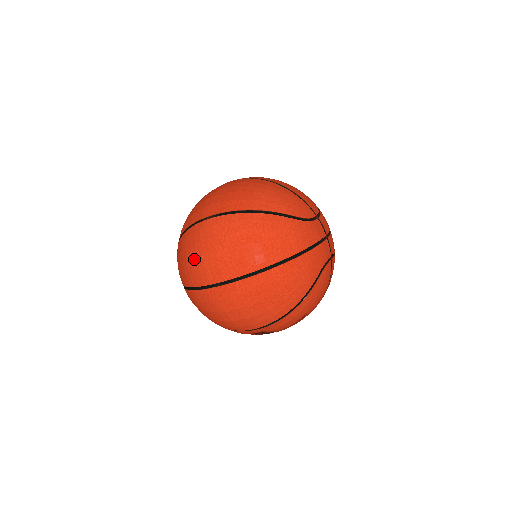
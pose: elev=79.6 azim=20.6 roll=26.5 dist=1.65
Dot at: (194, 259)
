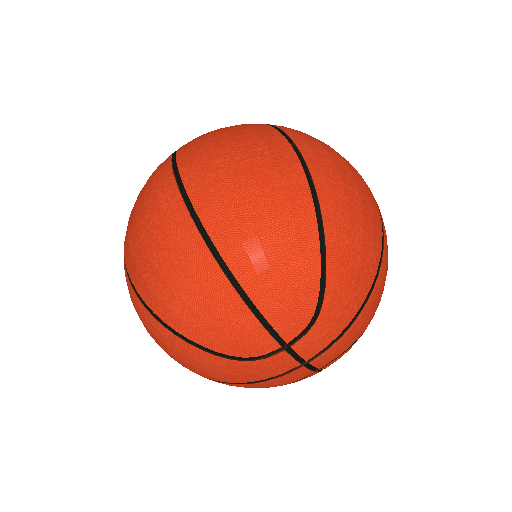
Dot at: occluded
